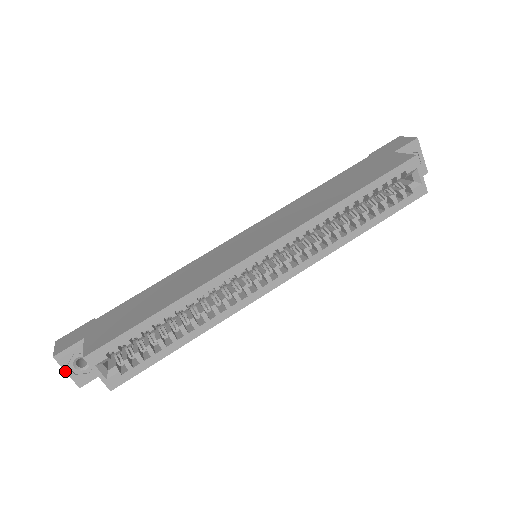
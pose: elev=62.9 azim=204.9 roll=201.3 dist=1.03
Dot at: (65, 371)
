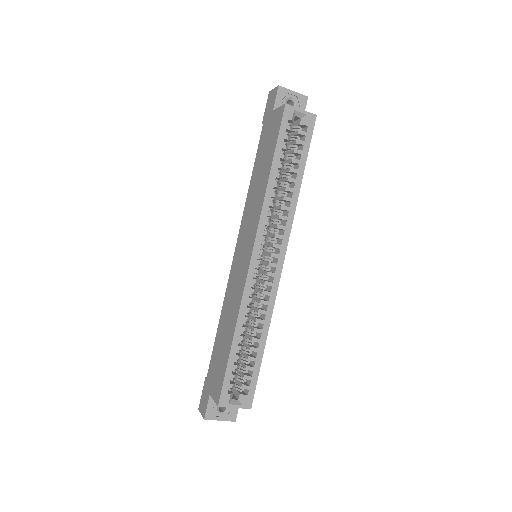
Dot at: (218, 420)
